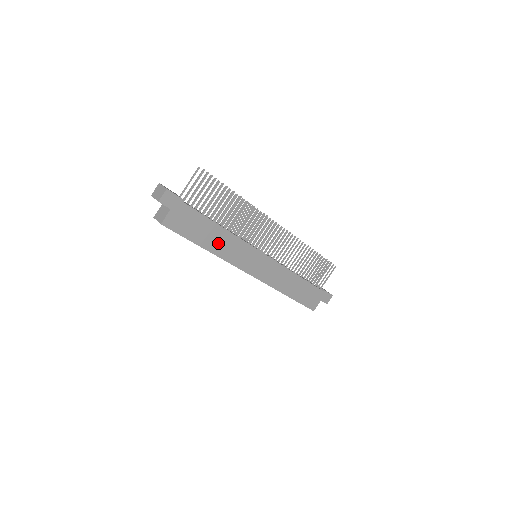
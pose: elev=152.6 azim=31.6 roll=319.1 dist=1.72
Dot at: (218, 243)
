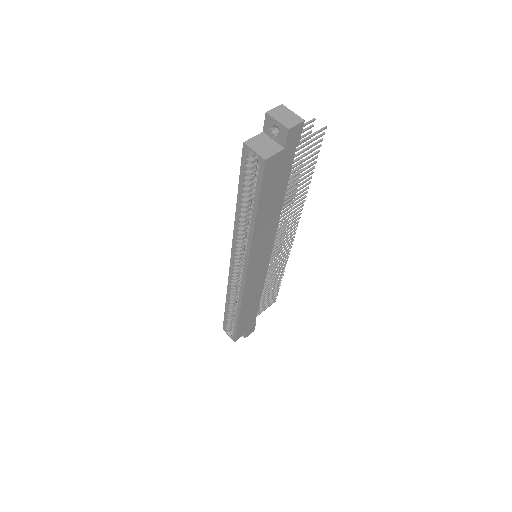
Dot at: (265, 222)
